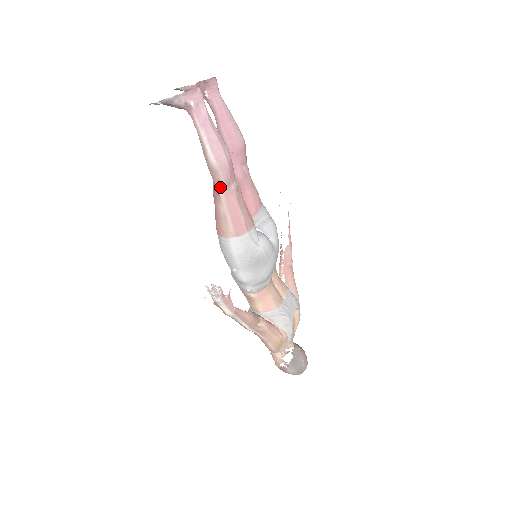
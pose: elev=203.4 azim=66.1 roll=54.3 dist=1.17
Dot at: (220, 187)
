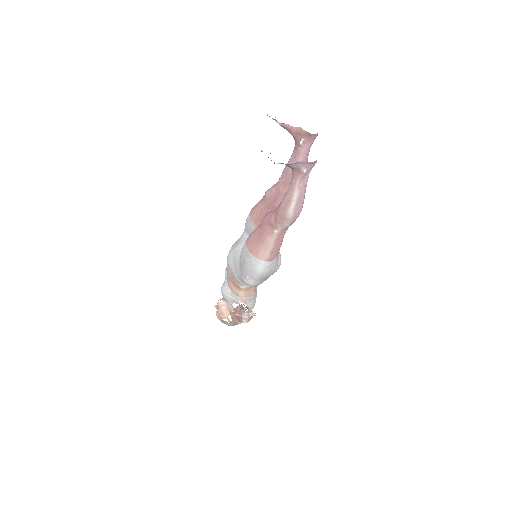
Dot at: (279, 228)
